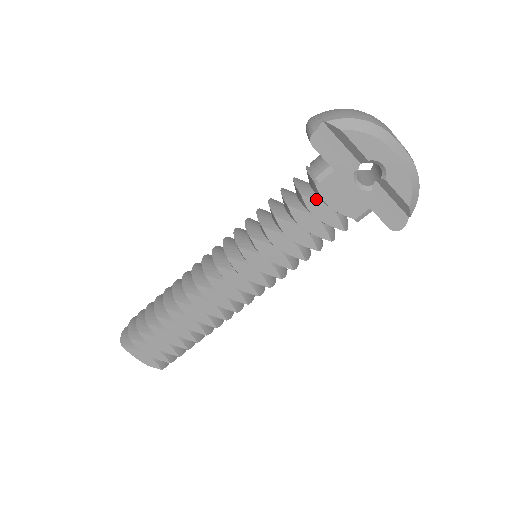
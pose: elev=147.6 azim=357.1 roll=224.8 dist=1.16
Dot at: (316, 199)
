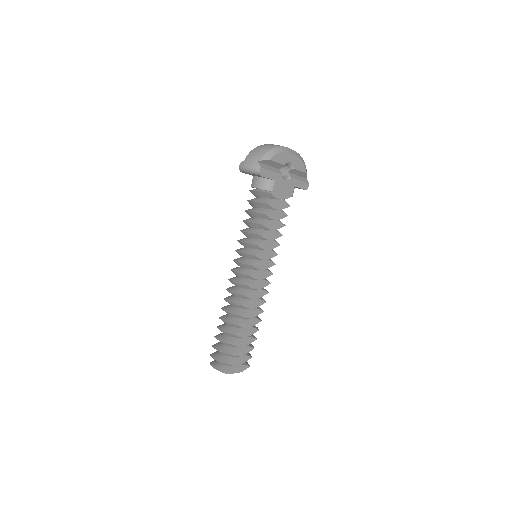
Dot at: (274, 201)
